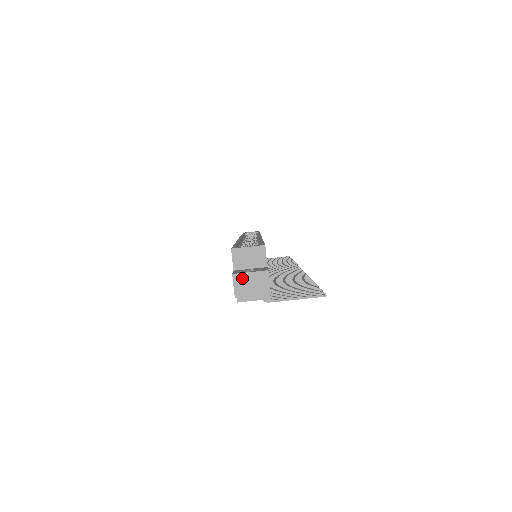
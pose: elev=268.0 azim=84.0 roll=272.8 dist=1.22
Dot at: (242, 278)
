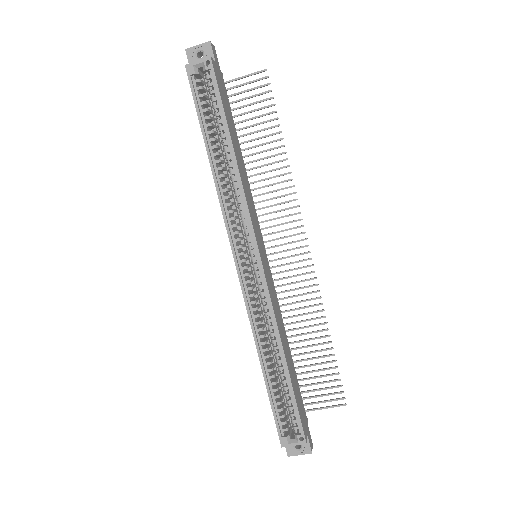
Dot at: (294, 454)
